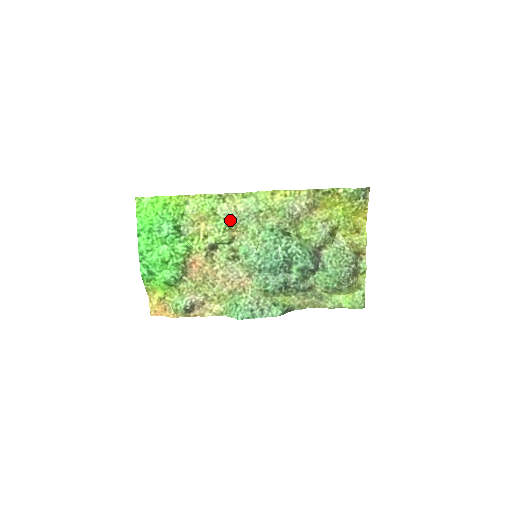
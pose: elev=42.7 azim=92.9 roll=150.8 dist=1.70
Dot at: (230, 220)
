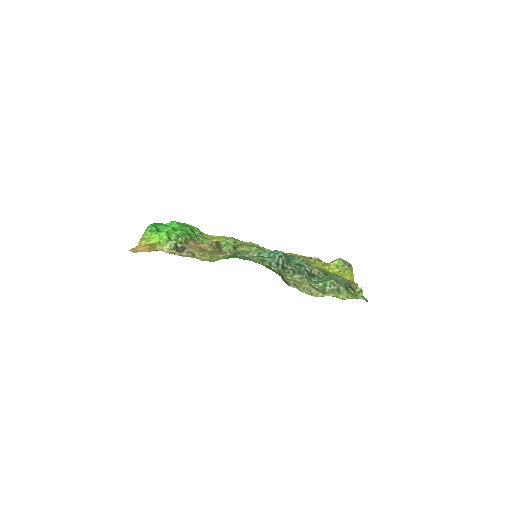
Dot at: (238, 243)
